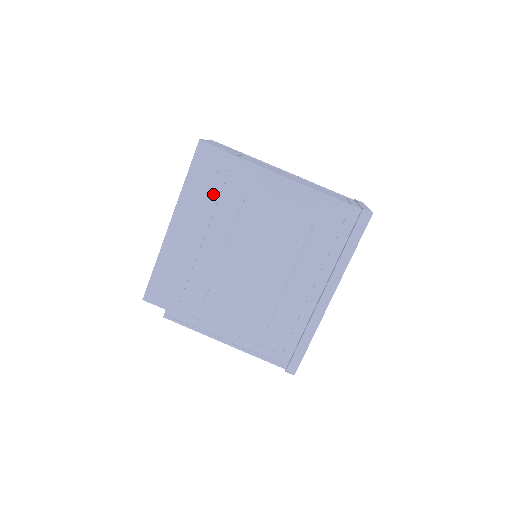
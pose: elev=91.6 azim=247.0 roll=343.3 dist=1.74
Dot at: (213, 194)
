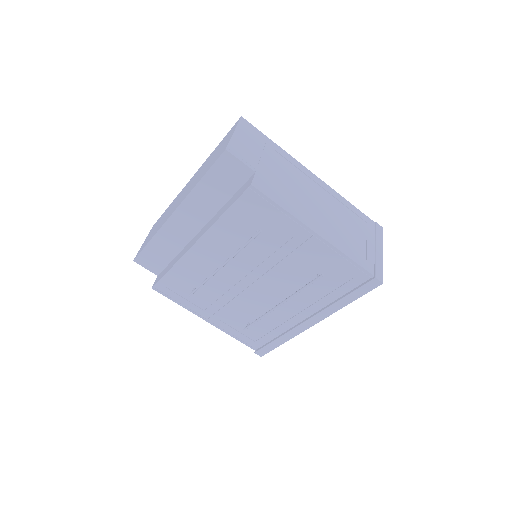
Dot at: (226, 216)
